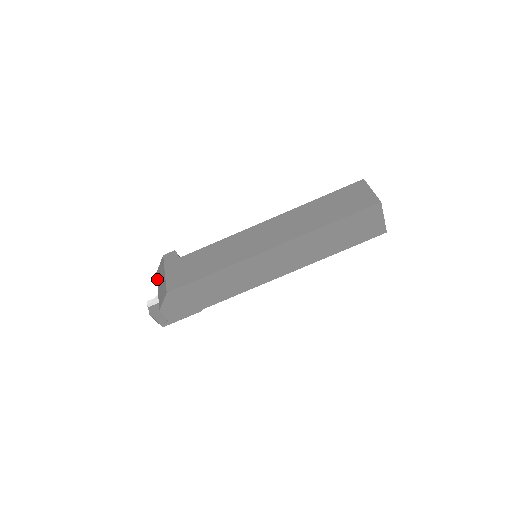
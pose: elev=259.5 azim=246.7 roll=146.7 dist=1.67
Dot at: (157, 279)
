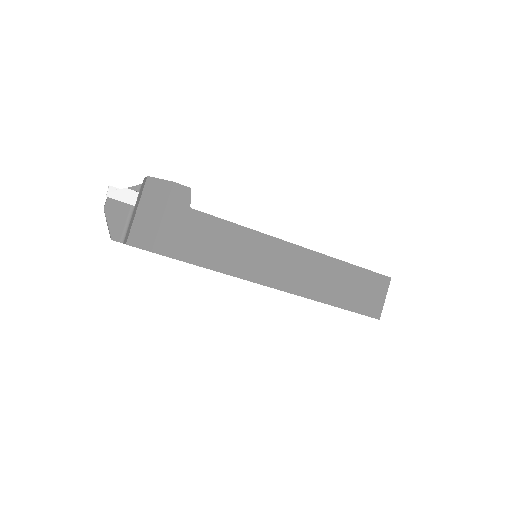
Dot at: (144, 191)
